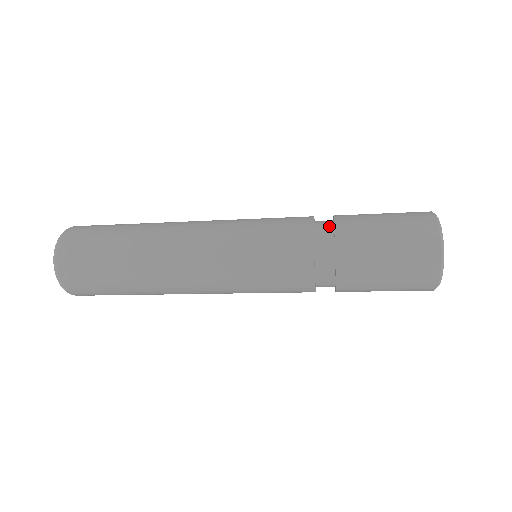
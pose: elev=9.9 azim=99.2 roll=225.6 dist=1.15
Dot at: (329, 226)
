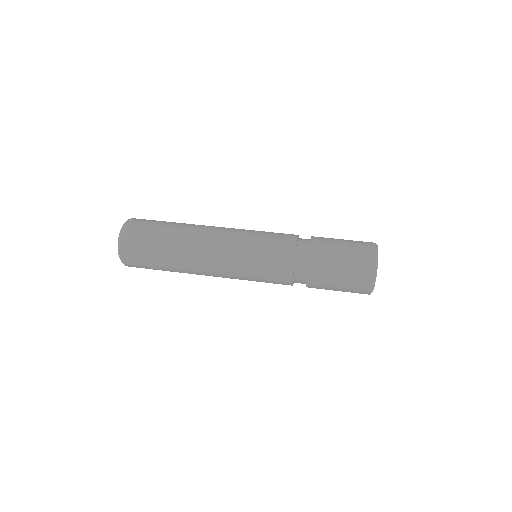
Dot at: (303, 278)
